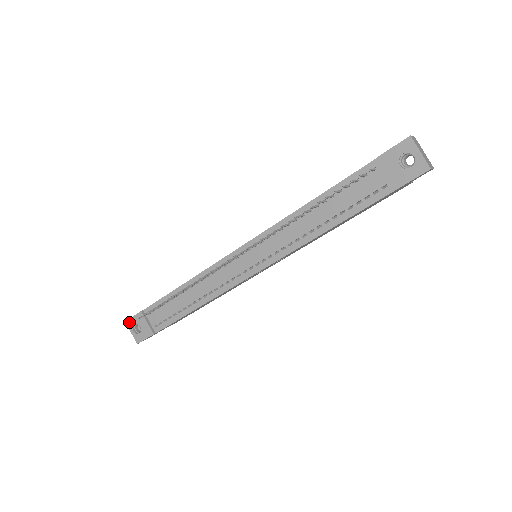
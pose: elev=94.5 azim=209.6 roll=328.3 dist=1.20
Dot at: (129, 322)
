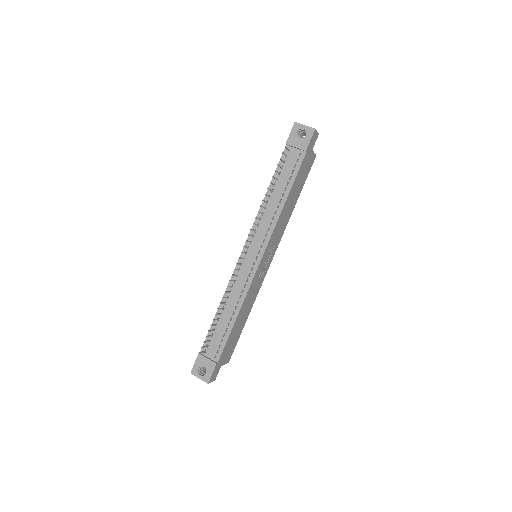
Dot at: (193, 371)
